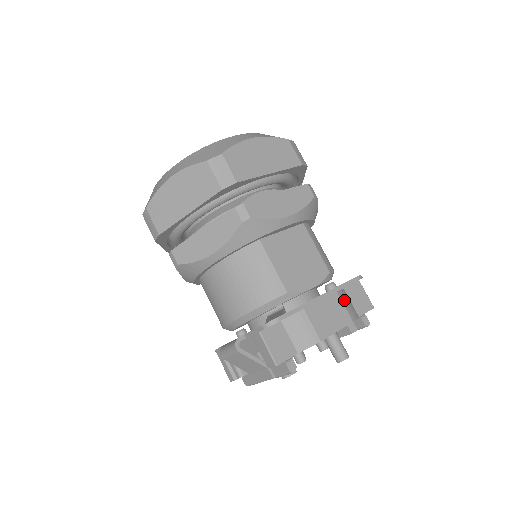
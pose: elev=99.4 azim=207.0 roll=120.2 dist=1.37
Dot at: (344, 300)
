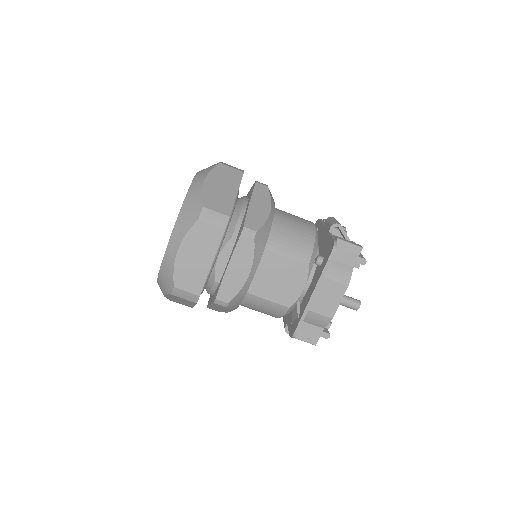
Dot at: (332, 275)
